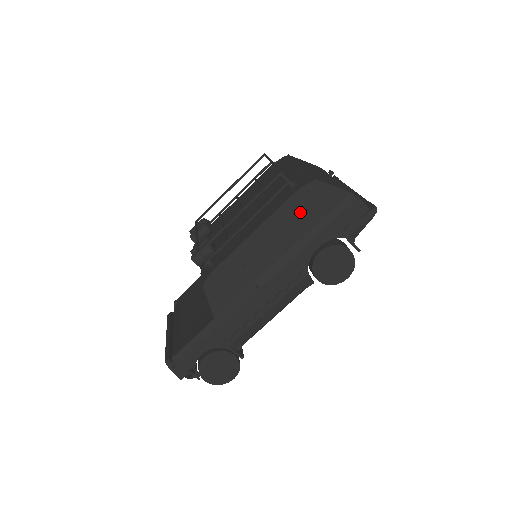
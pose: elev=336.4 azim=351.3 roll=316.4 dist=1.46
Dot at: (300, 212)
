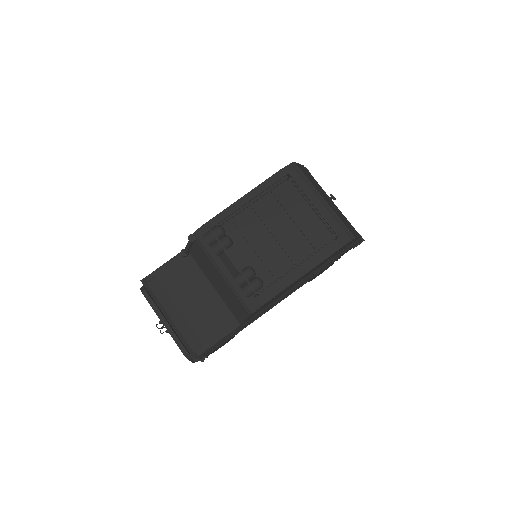
Dot at: occluded
